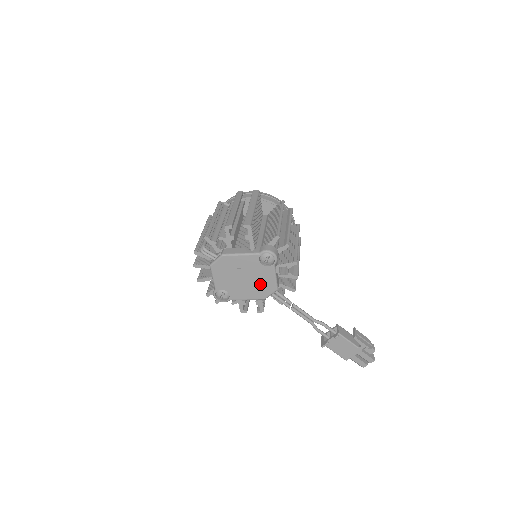
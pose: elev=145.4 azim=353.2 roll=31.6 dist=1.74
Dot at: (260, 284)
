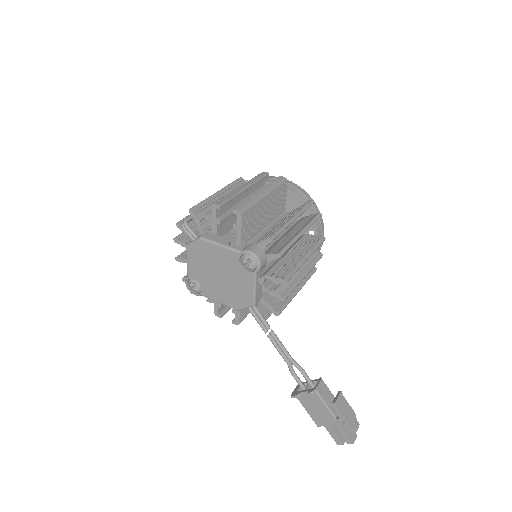
Dot at: (236, 290)
